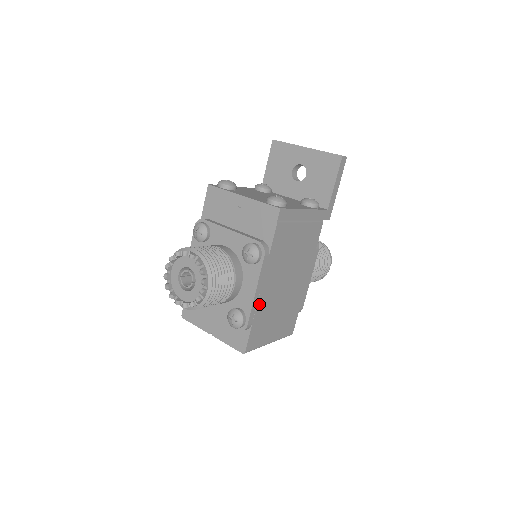
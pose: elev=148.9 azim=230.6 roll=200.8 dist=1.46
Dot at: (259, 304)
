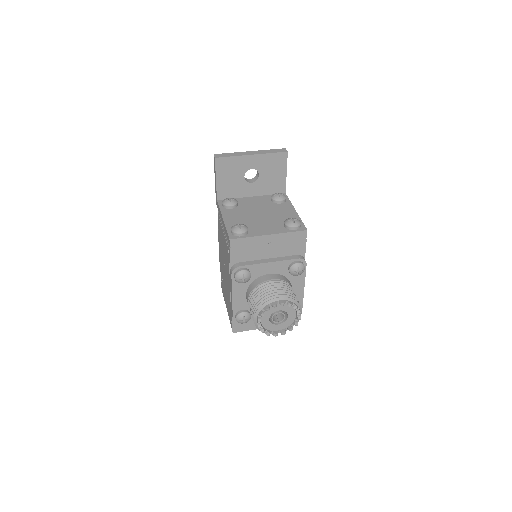
Dot at: occluded
